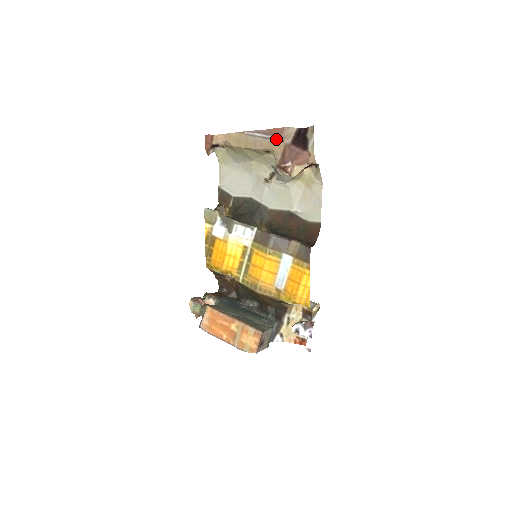
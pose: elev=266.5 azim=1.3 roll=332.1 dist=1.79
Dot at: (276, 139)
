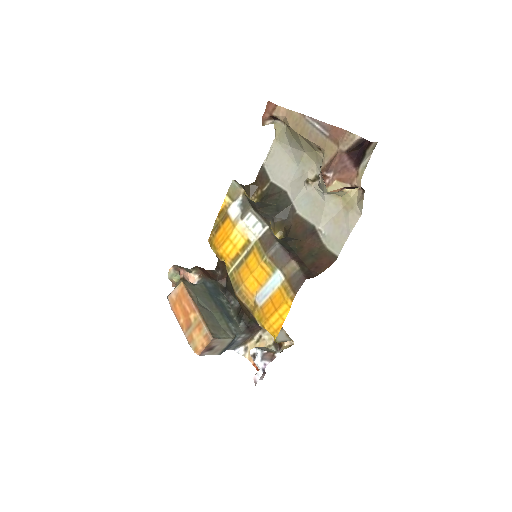
Dot at: (332, 139)
